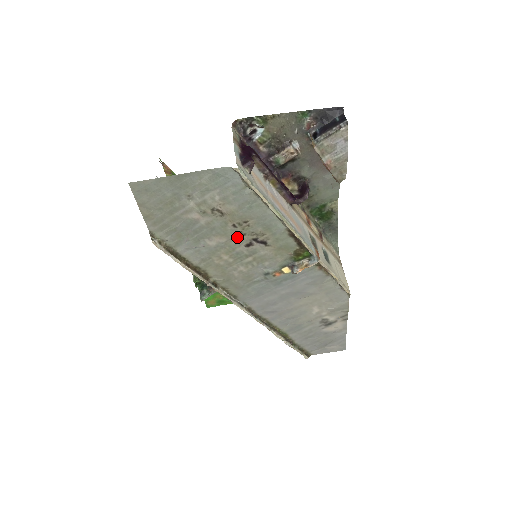
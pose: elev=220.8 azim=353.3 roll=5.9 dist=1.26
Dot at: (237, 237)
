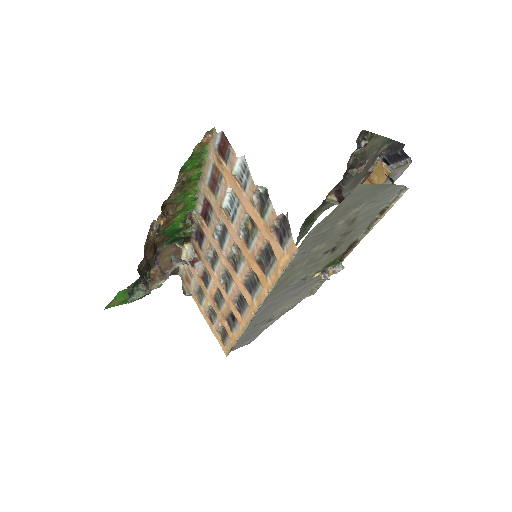
Dot at: (331, 245)
